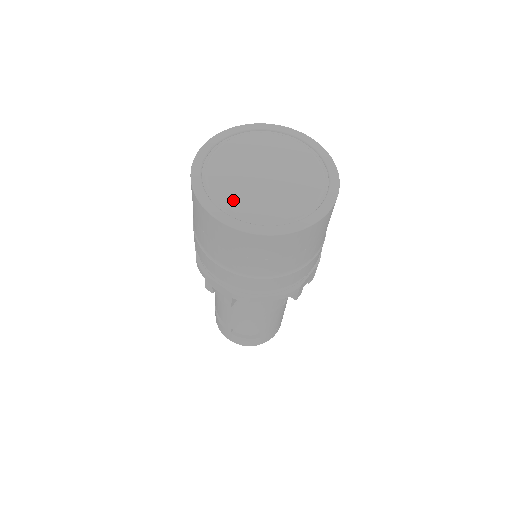
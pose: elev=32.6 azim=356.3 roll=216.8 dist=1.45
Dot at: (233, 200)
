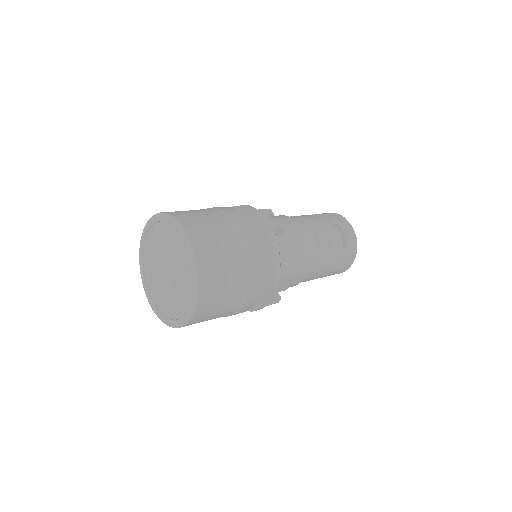
Dot at: (154, 293)
